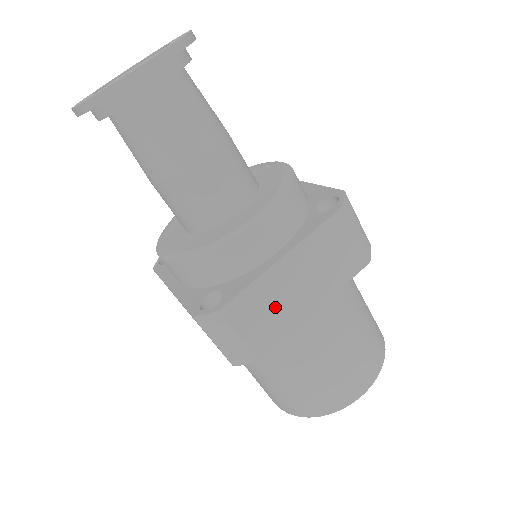
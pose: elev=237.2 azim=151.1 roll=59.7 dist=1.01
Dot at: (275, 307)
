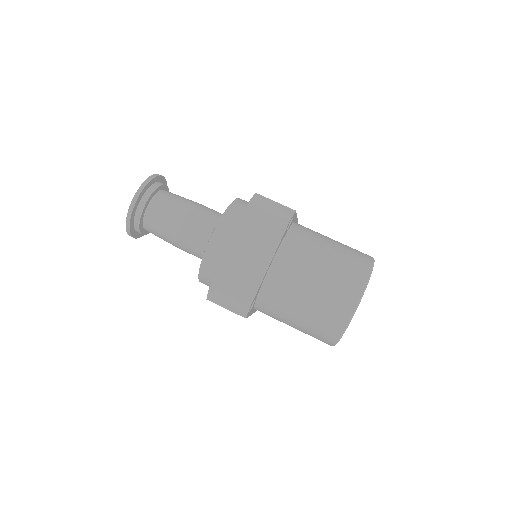
Dot at: (241, 273)
